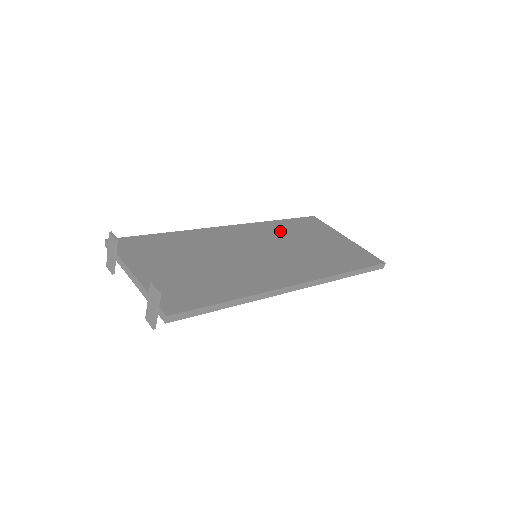
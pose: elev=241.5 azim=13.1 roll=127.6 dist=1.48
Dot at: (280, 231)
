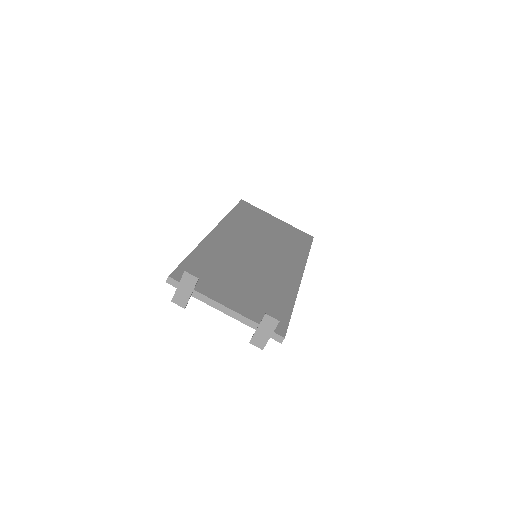
Dot at: (244, 224)
